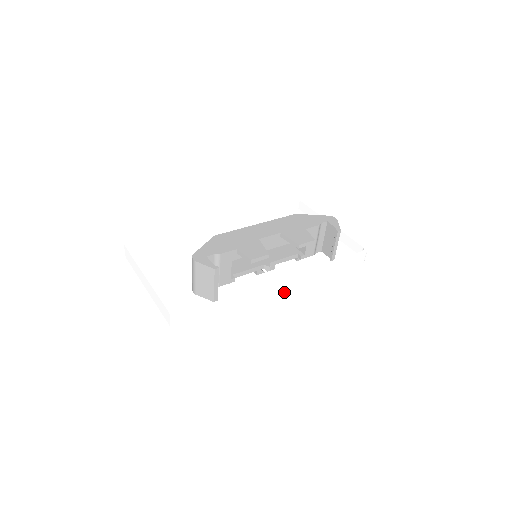
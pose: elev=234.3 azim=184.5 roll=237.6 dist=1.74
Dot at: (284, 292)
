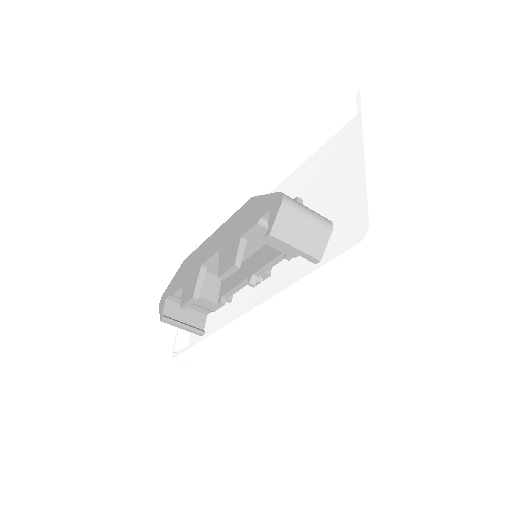
Dot at: (263, 320)
